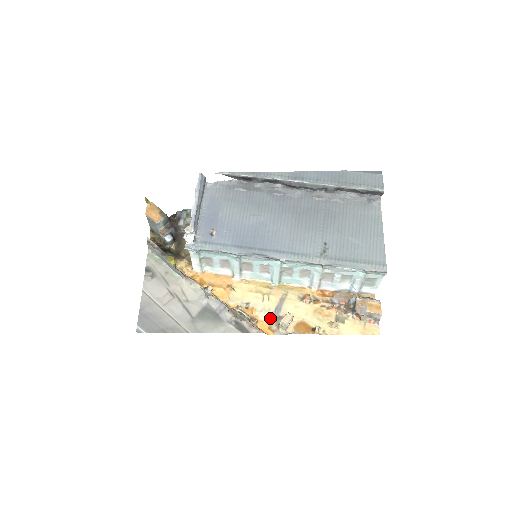
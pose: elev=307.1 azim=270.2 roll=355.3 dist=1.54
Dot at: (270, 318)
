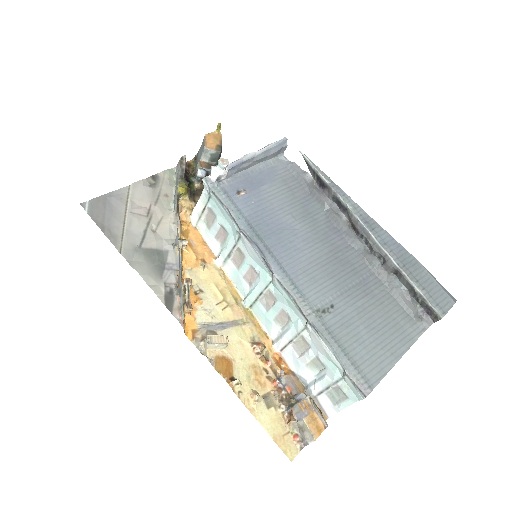
Dot at: (205, 324)
